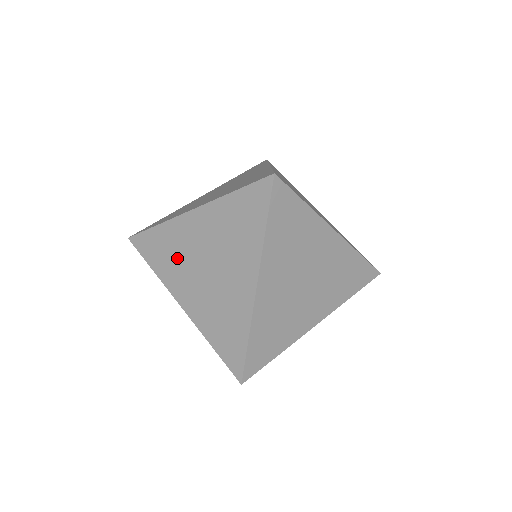
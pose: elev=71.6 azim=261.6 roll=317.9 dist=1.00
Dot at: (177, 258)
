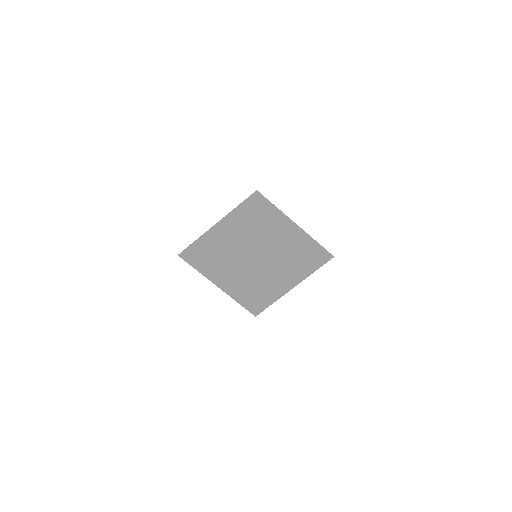
Dot at: (209, 255)
